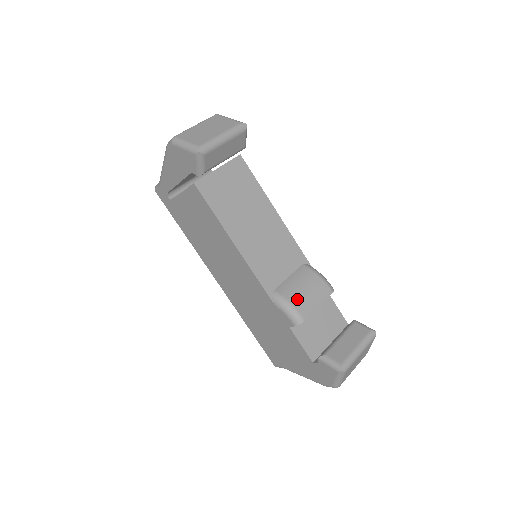
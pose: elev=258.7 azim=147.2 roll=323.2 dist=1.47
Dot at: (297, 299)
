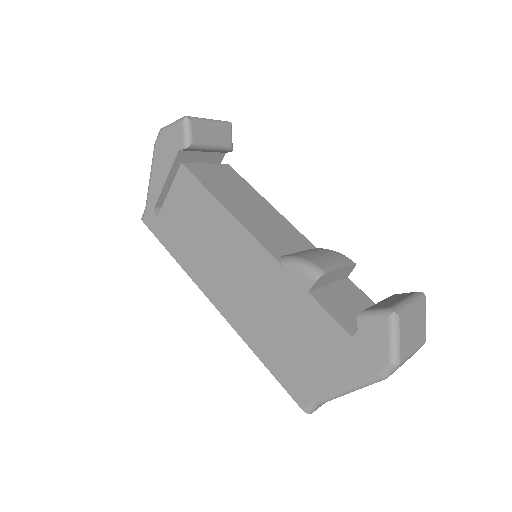
Dot at: (311, 257)
